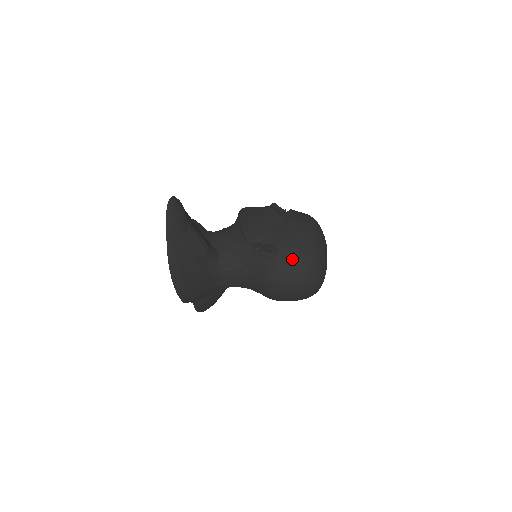
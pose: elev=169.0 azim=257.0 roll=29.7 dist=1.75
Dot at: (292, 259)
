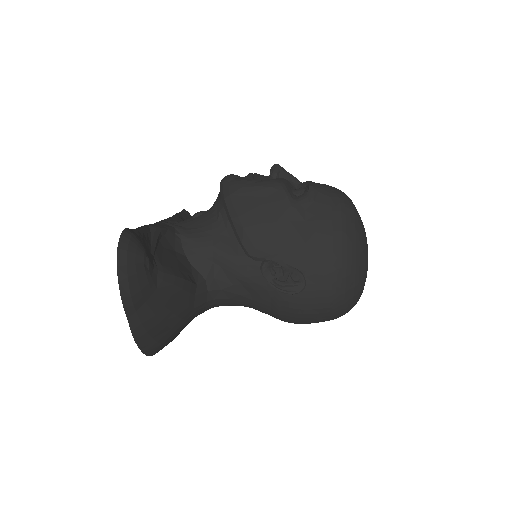
Dot at: (328, 288)
